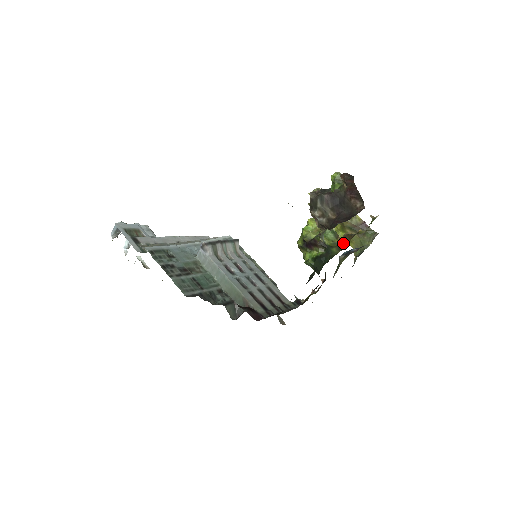
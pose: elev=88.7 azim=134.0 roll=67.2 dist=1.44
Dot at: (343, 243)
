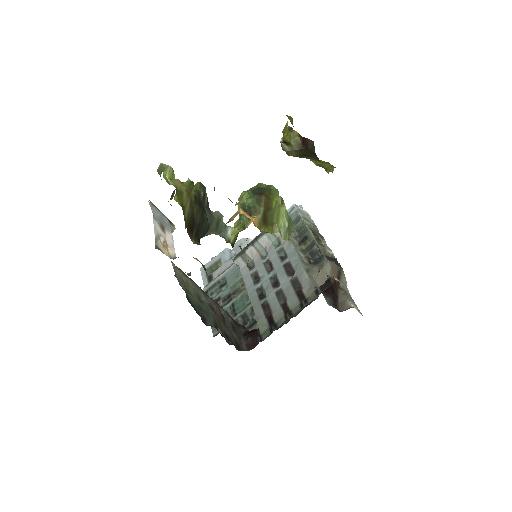
Dot at: occluded
